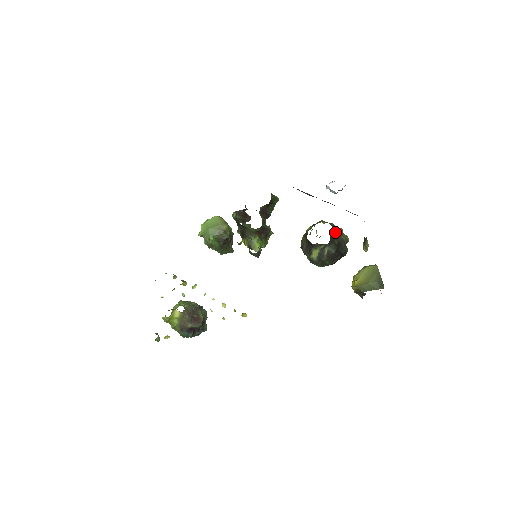
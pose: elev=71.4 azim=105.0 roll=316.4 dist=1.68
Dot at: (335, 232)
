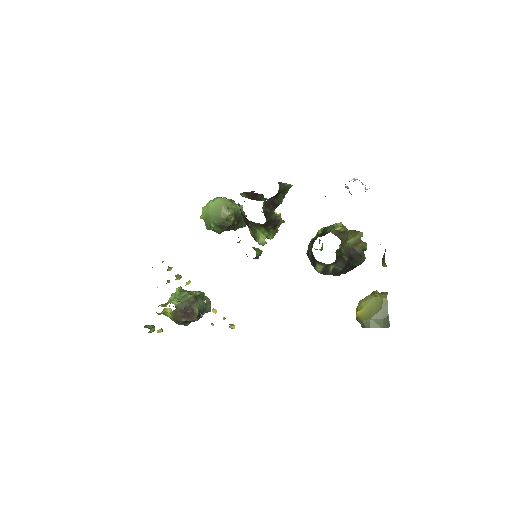
Dot at: (346, 246)
